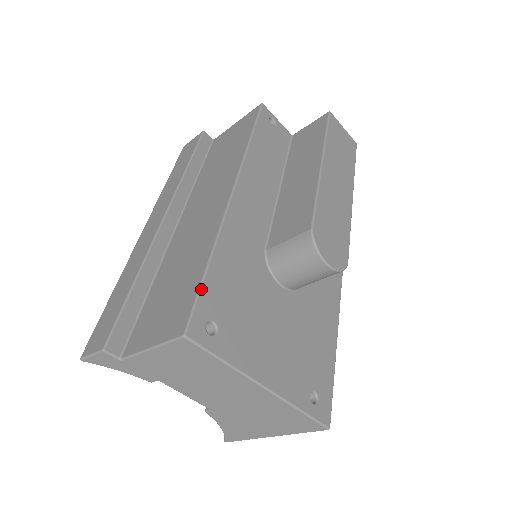
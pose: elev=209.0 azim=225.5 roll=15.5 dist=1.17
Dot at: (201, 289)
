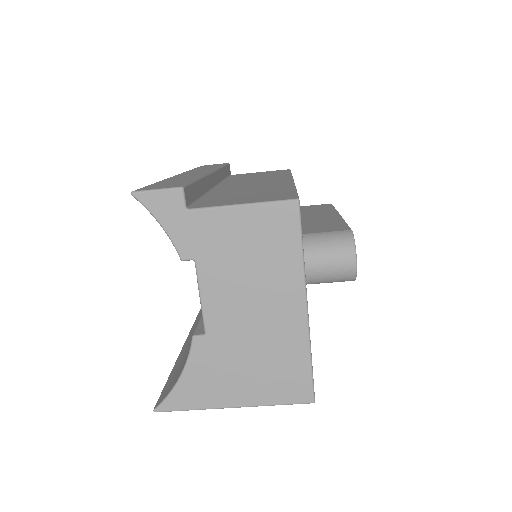
Dot at: (297, 193)
